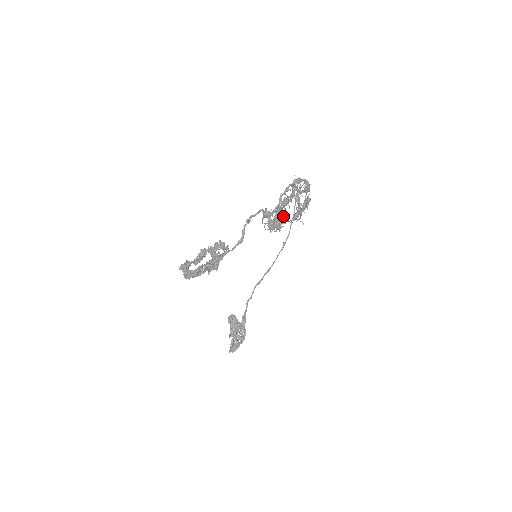
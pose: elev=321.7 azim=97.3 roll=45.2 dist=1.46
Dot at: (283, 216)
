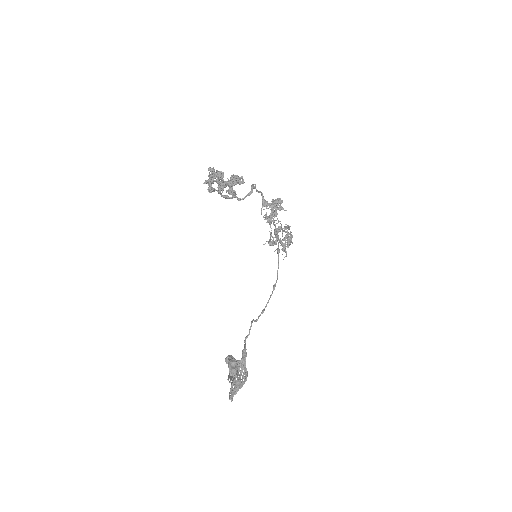
Dot at: occluded
